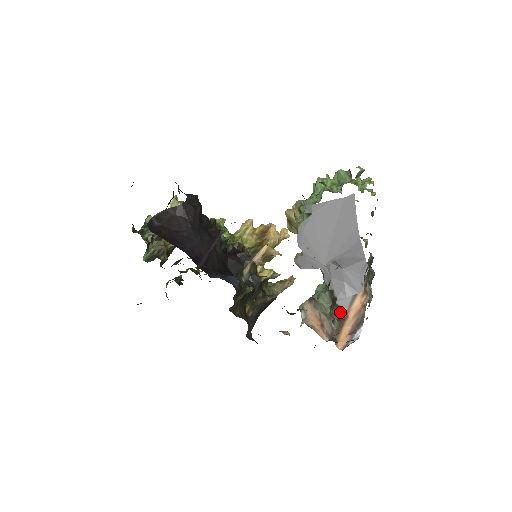
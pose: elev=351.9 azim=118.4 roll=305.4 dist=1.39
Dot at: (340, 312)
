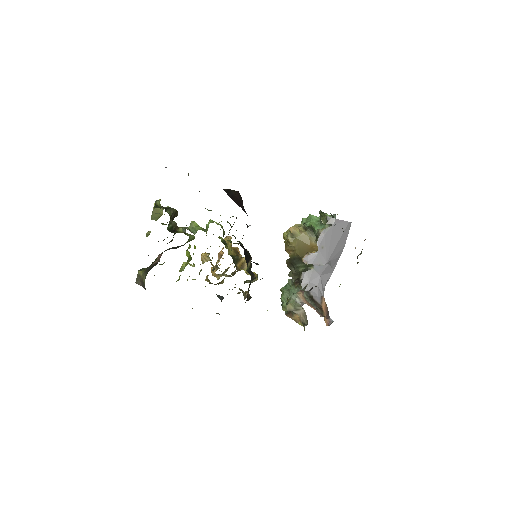
Dot at: (318, 304)
